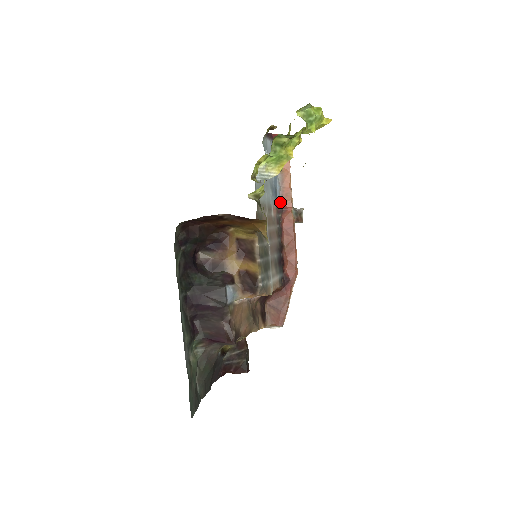
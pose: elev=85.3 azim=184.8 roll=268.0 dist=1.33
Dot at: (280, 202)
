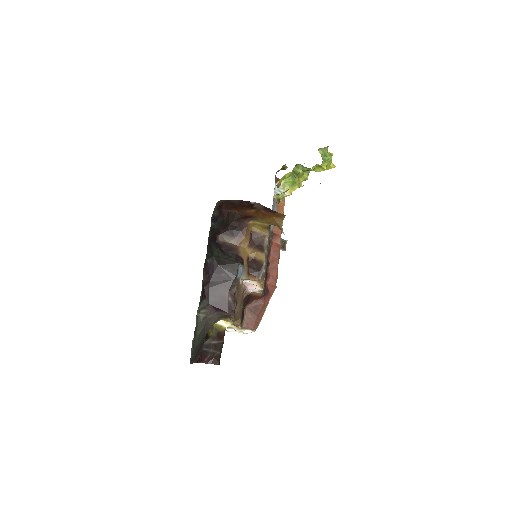
Dot at: (272, 229)
